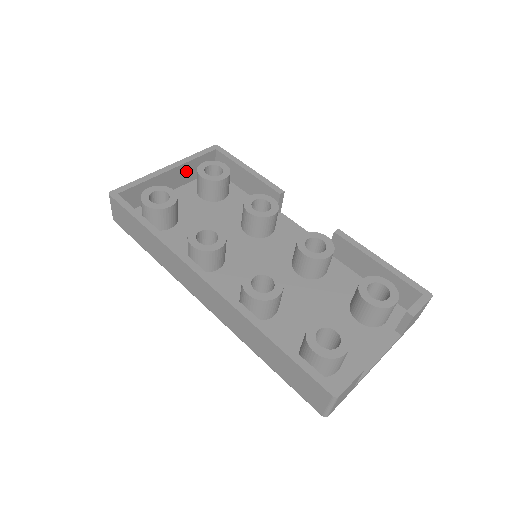
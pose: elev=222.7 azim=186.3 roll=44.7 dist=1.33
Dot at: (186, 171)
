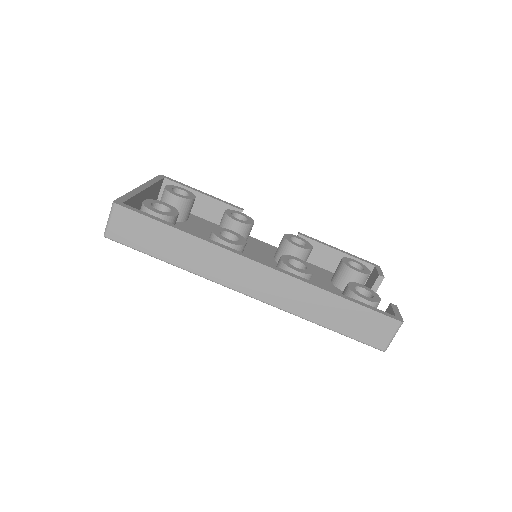
Dot at: (149, 194)
